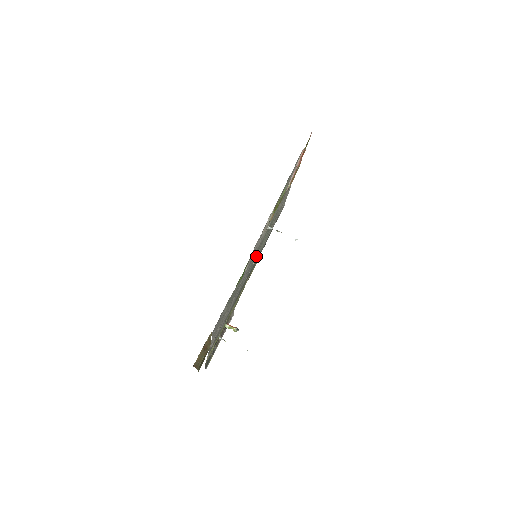
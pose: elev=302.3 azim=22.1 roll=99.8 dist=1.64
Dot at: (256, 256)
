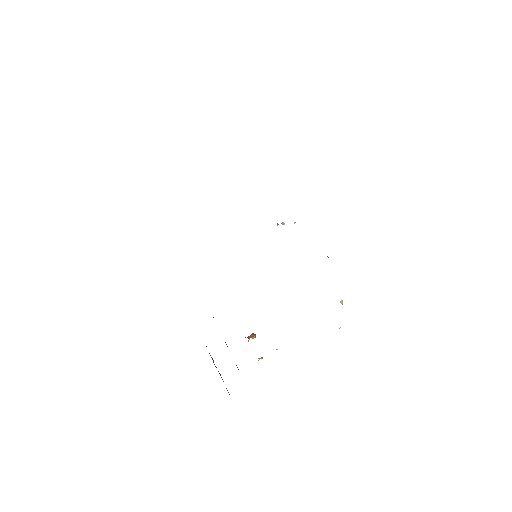
Dot at: occluded
